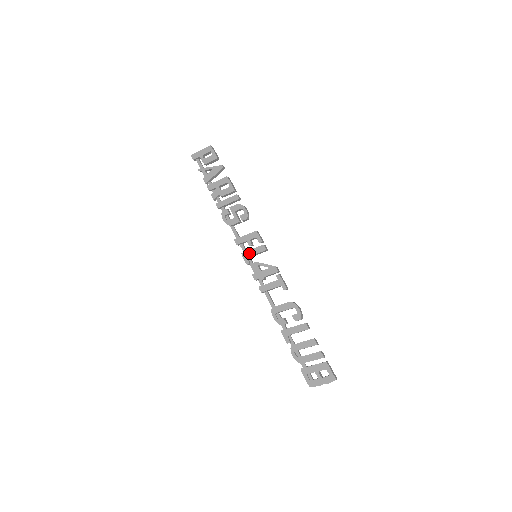
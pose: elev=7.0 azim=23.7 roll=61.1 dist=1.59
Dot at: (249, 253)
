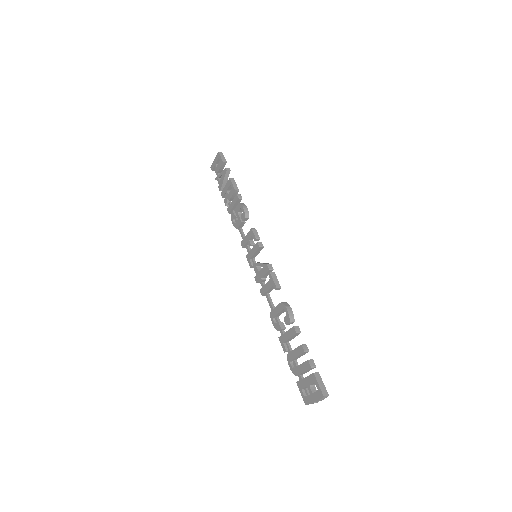
Dot at: (250, 254)
